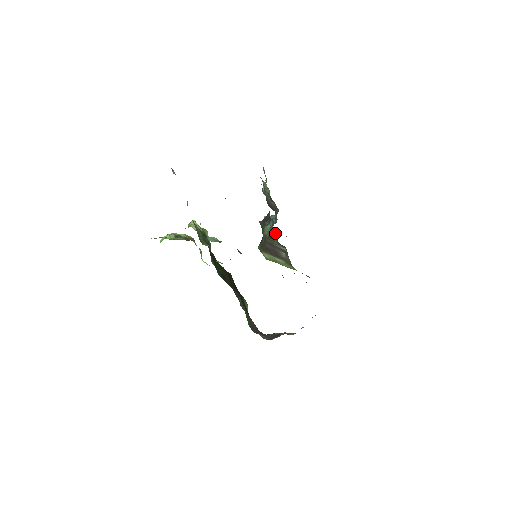
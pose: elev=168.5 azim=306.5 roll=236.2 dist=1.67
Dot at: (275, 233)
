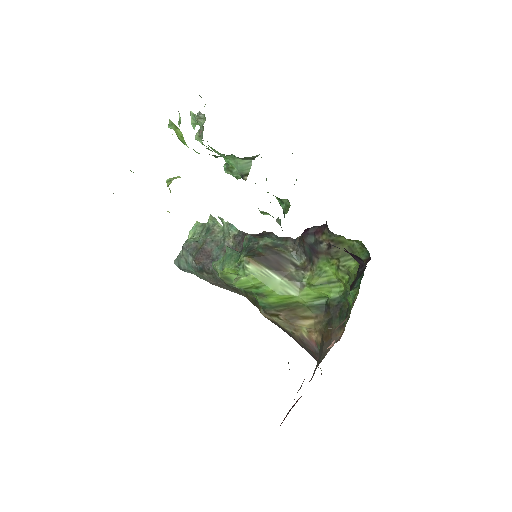
Dot at: (293, 240)
